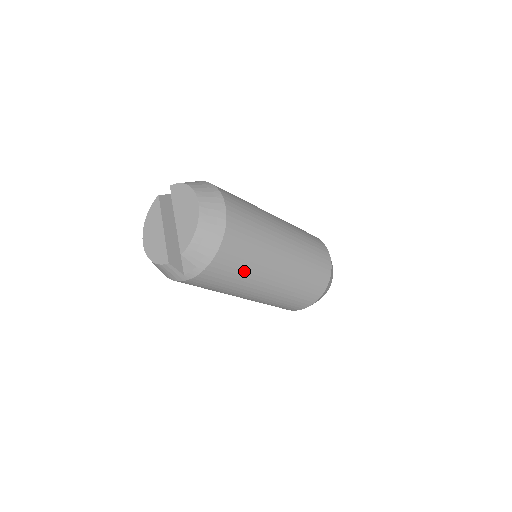
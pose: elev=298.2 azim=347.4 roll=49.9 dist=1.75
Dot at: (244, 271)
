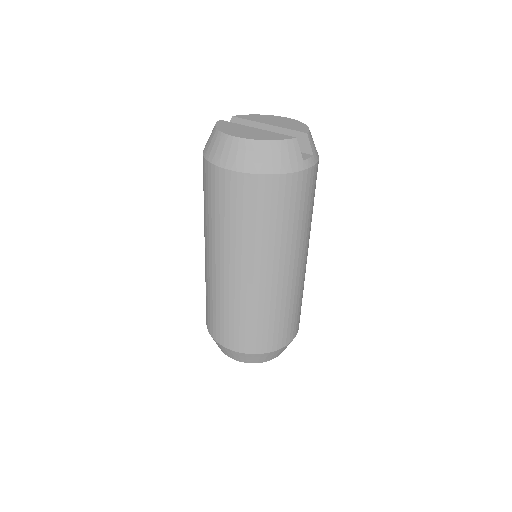
Dot at: occluded
